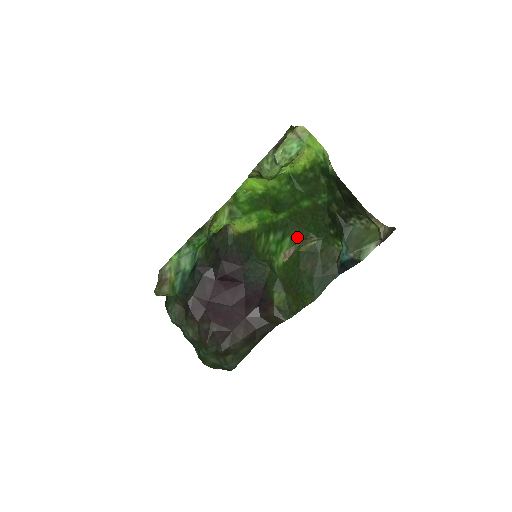
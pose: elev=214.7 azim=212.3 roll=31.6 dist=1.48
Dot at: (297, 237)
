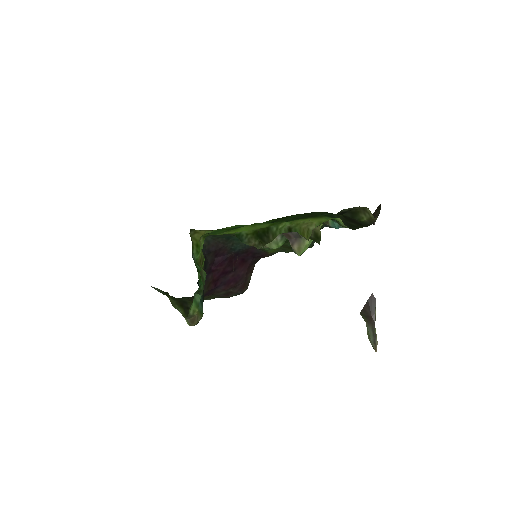
Dot at: occluded
